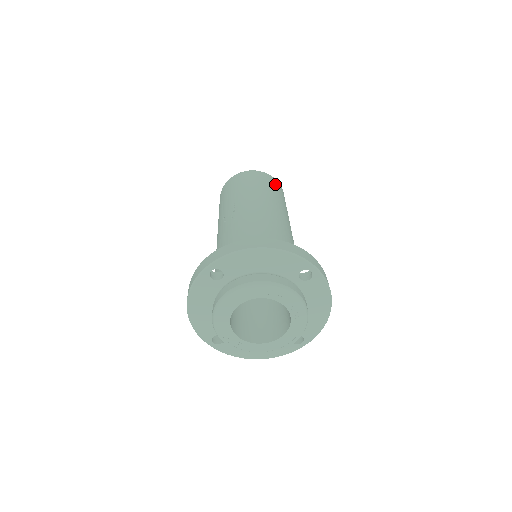
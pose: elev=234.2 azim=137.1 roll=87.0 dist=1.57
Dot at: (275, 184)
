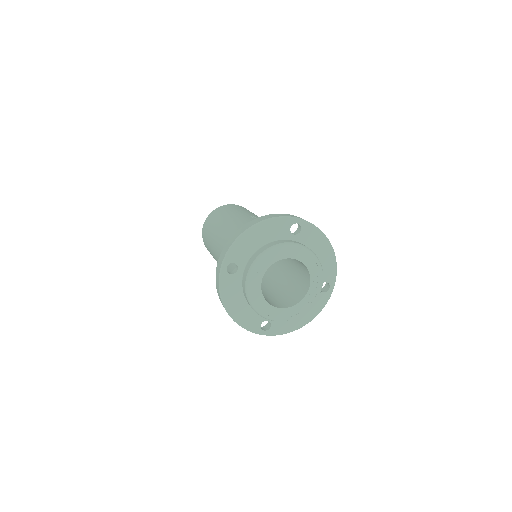
Dot at: occluded
